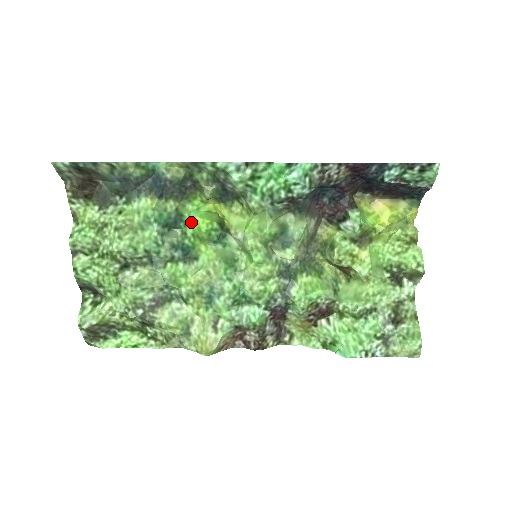
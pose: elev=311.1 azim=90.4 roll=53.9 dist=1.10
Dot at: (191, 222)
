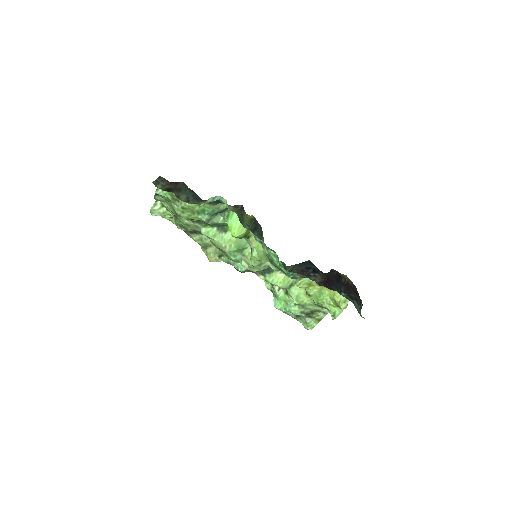
Dot at: (230, 223)
